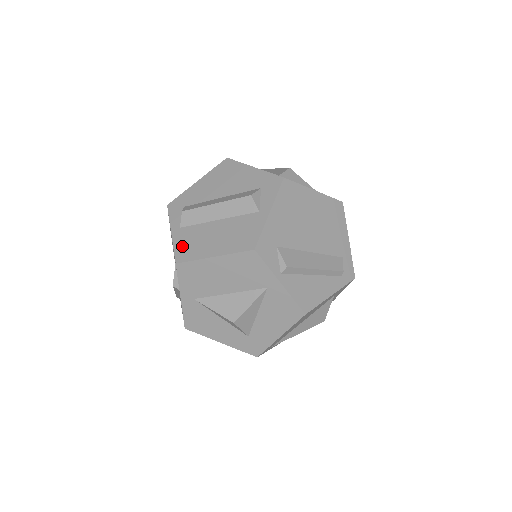
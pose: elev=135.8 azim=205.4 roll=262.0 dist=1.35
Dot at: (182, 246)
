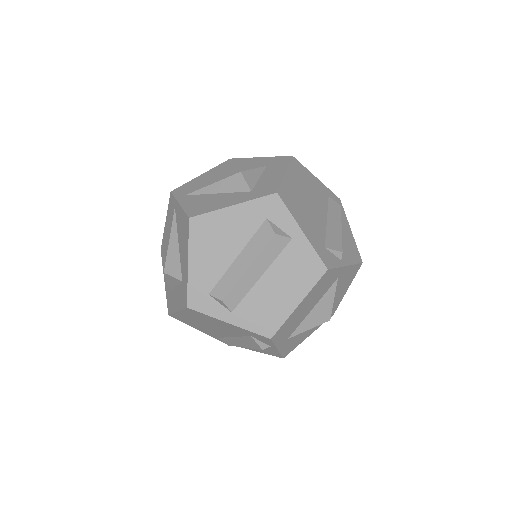
Dot at: (257, 323)
